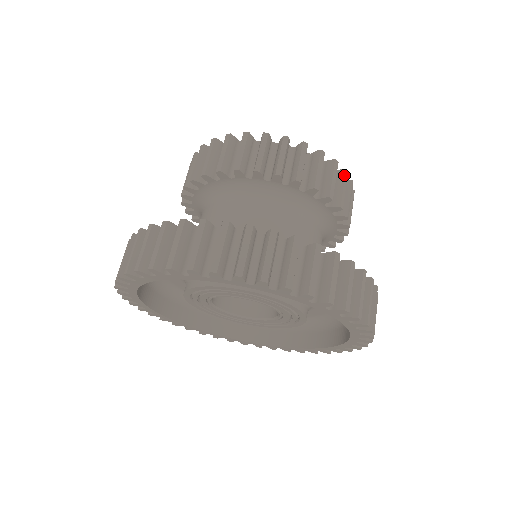
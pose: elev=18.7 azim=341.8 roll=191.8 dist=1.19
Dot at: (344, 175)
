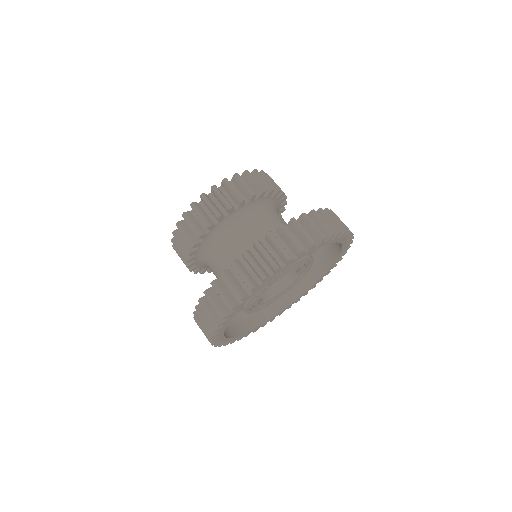
Dot at: (264, 173)
